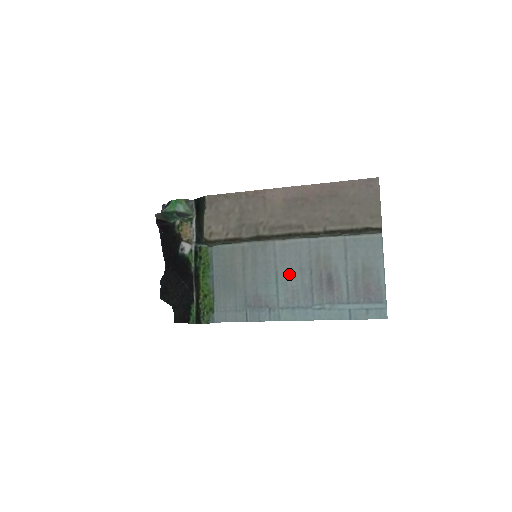
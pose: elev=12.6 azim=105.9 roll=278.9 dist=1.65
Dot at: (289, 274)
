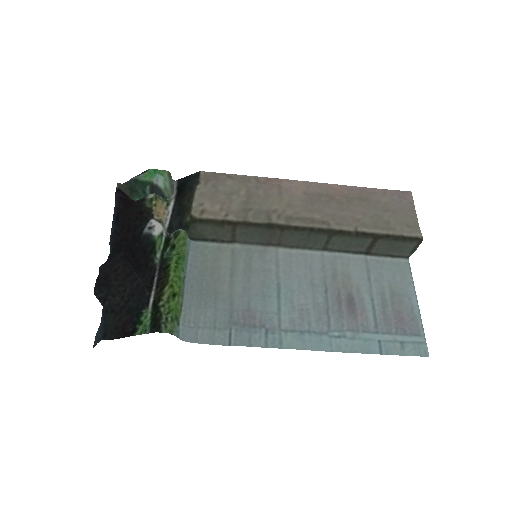
Dot at: (296, 288)
